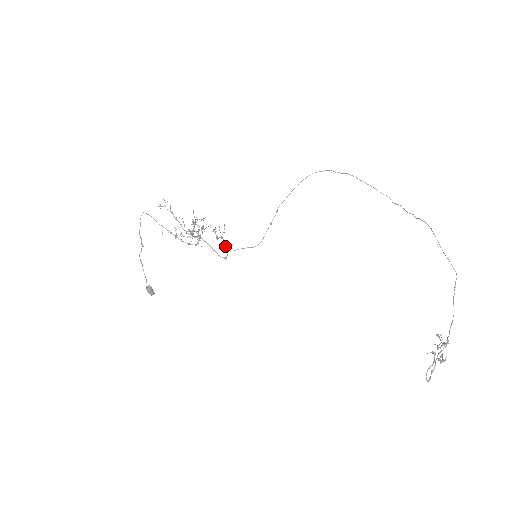
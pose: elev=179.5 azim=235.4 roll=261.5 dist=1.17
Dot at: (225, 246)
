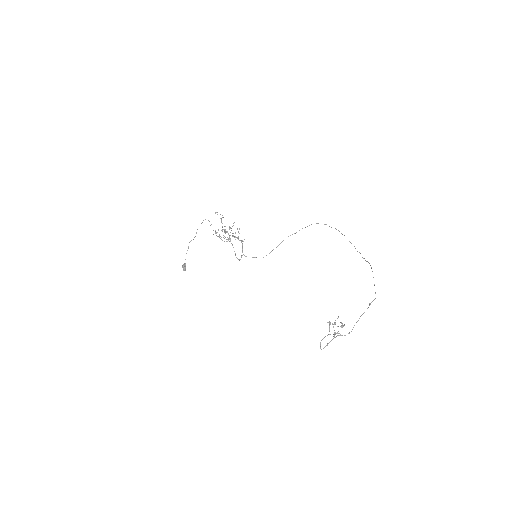
Dot at: (242, 251)
